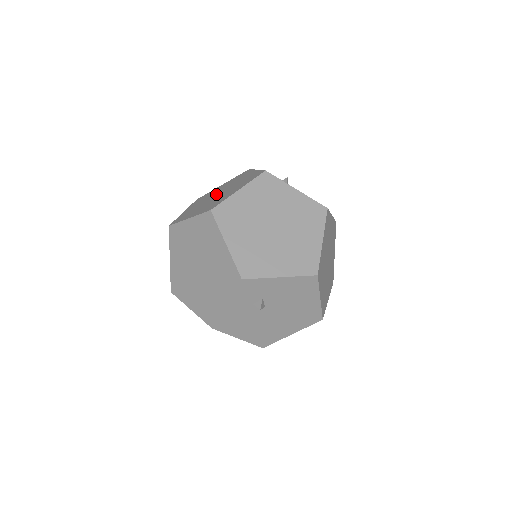
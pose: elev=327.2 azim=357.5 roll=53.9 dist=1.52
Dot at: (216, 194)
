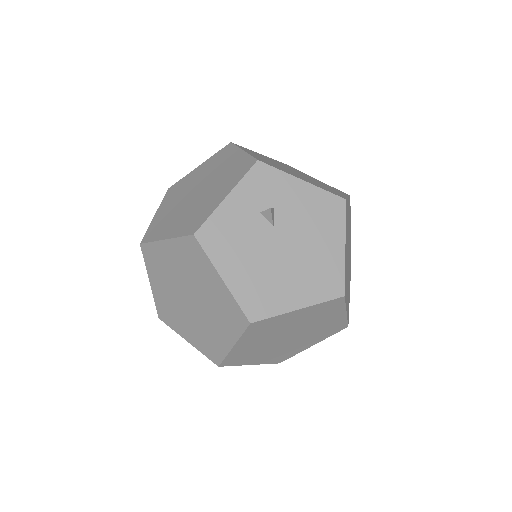
Dot at: occluded
